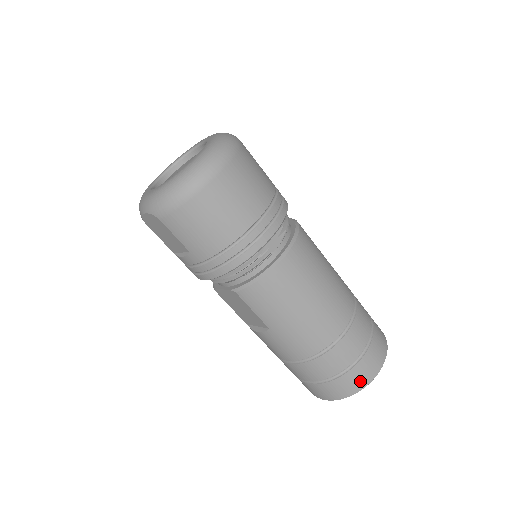
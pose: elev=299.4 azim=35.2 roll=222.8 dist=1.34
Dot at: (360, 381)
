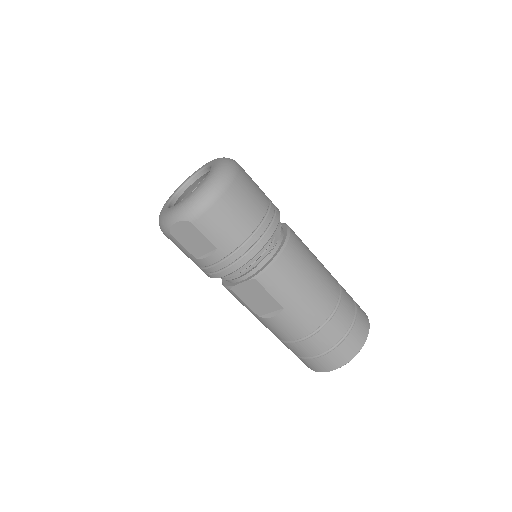
Dot at: (358, 342)
